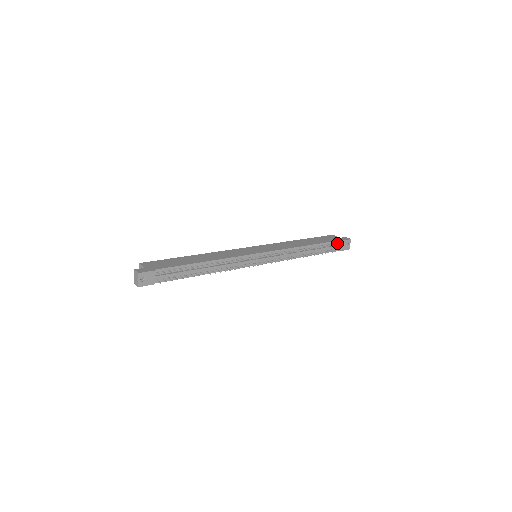
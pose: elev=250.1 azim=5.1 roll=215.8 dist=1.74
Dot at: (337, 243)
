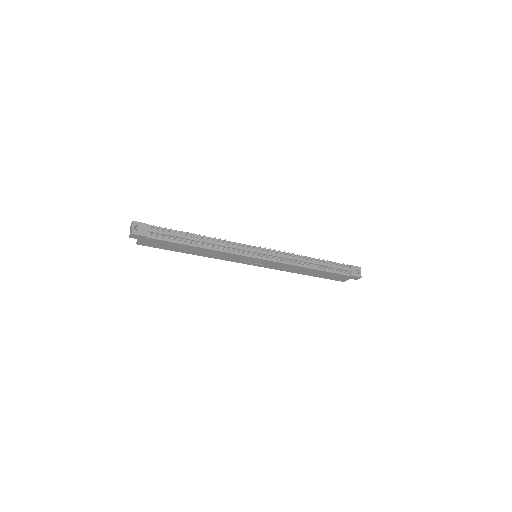
Dot at: (345, 267)
